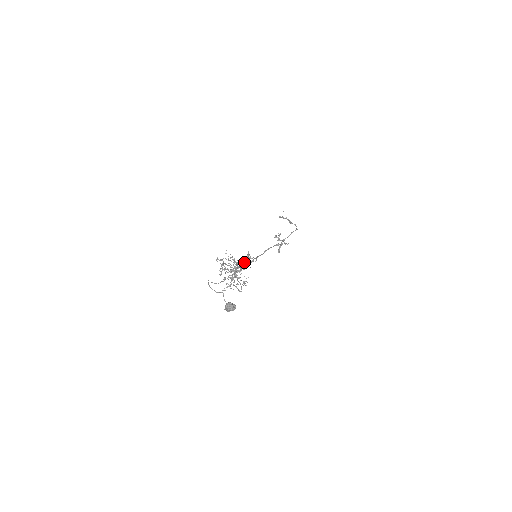
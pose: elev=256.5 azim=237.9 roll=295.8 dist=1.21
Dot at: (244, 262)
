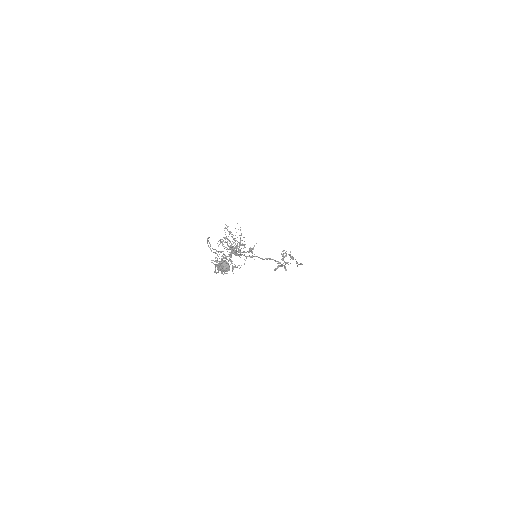
Dot at: (244, 251)
